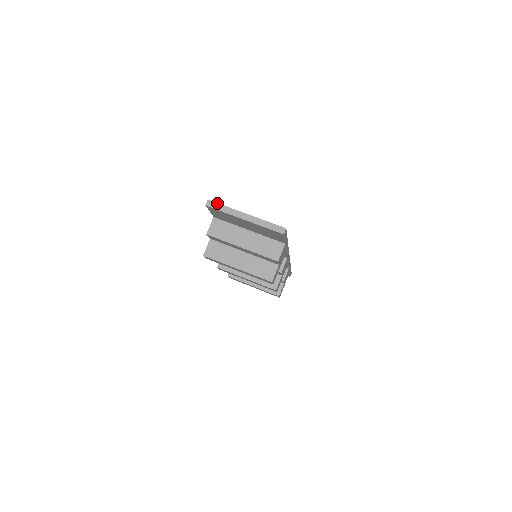
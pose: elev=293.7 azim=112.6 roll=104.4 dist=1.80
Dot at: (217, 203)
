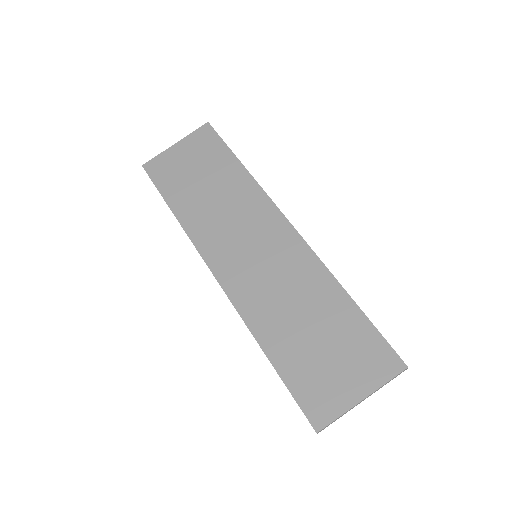
Dot at: occluded
